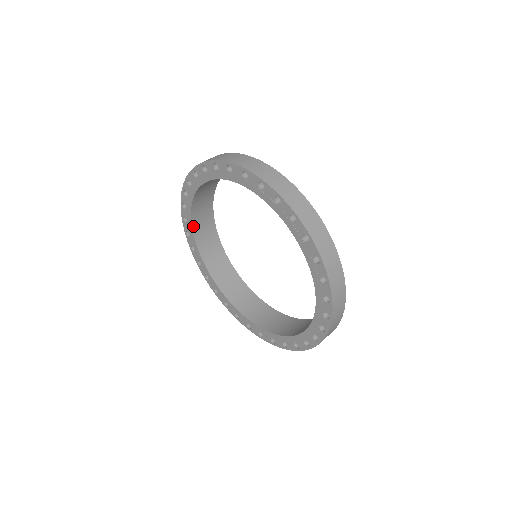
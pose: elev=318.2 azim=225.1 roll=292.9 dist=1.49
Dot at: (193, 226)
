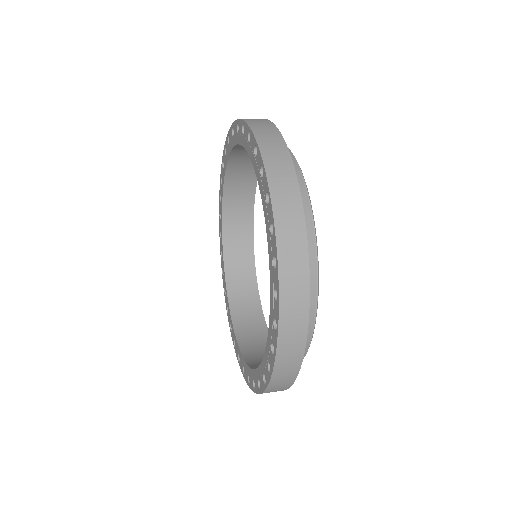
Dot at: (227, 275)
